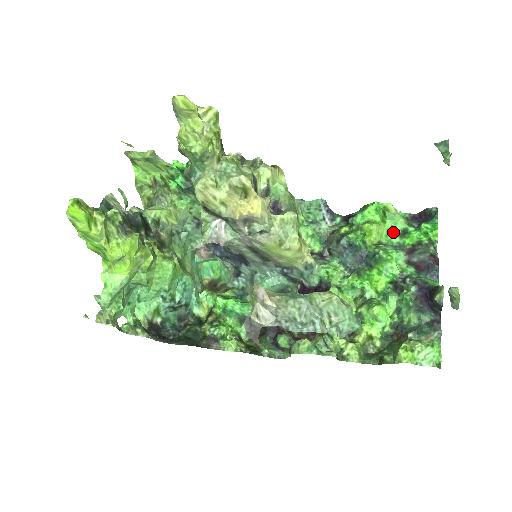
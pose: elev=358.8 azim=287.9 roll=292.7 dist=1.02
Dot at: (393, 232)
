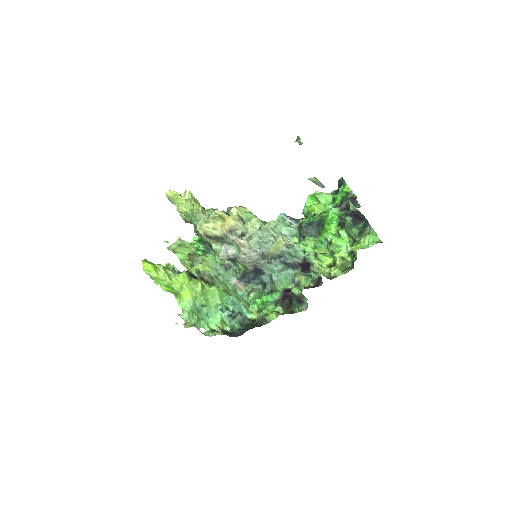
Dot at: (328, 204)
